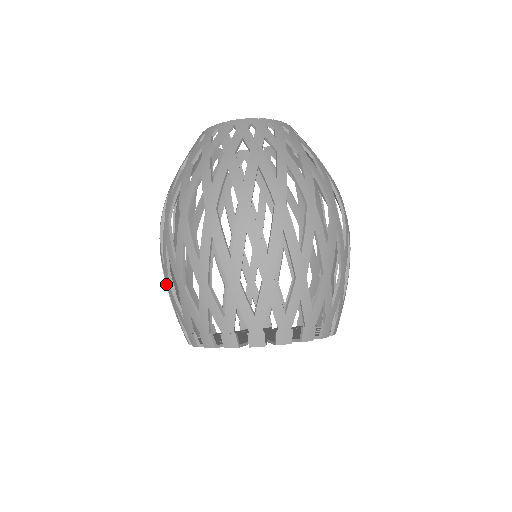
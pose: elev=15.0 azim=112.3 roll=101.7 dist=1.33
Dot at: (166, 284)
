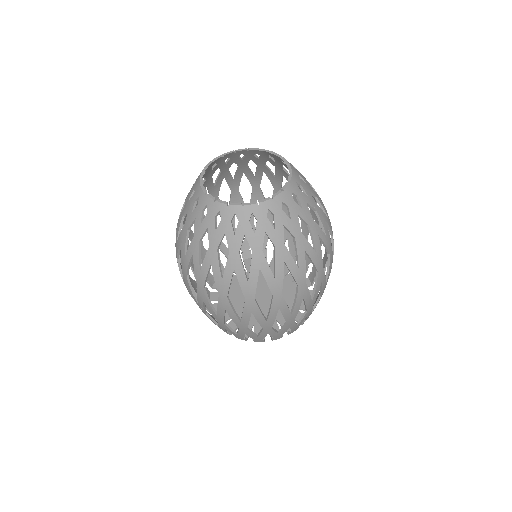
Dot at: occluded
